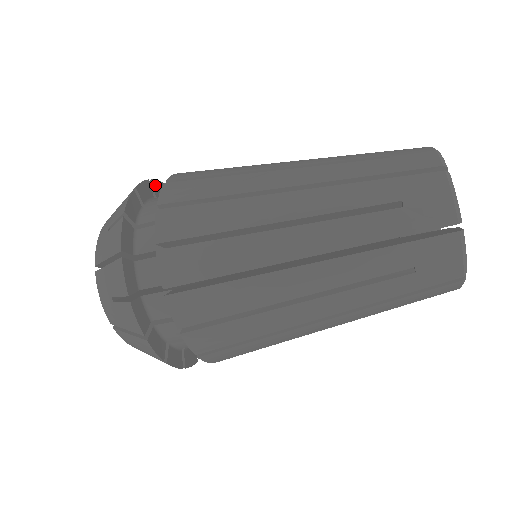
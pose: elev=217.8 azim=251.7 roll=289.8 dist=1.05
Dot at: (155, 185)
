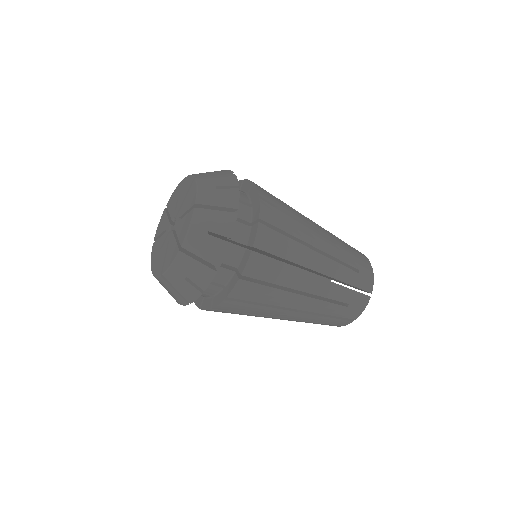
Dot at: occluded
